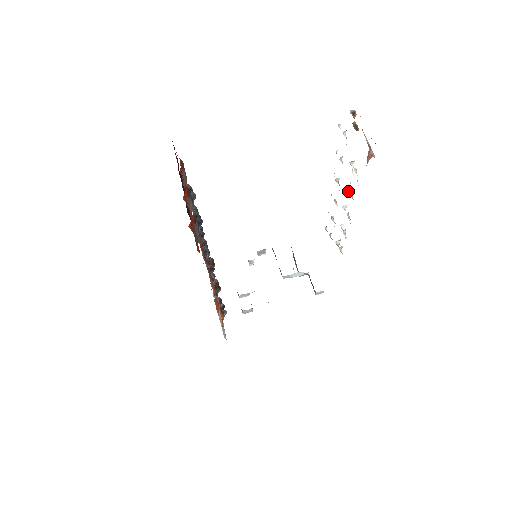
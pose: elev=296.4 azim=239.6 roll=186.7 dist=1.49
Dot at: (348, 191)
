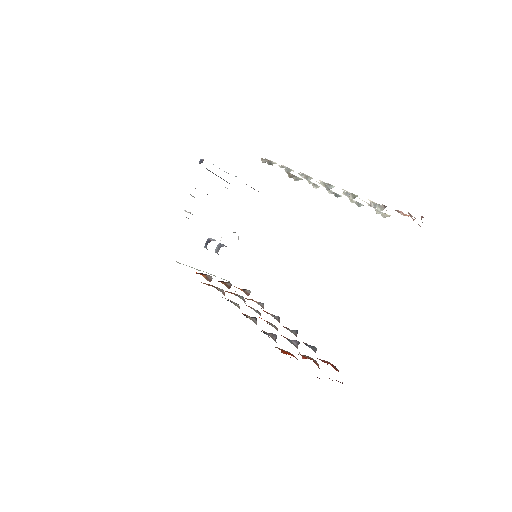
Dot at: (350, 200)
